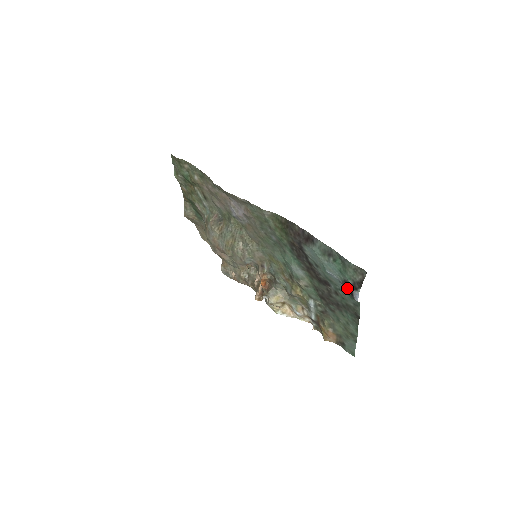
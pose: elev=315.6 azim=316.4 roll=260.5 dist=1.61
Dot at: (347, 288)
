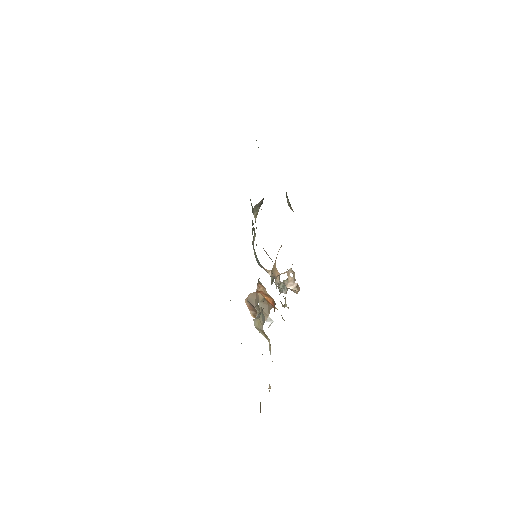
Dot at: occluded
